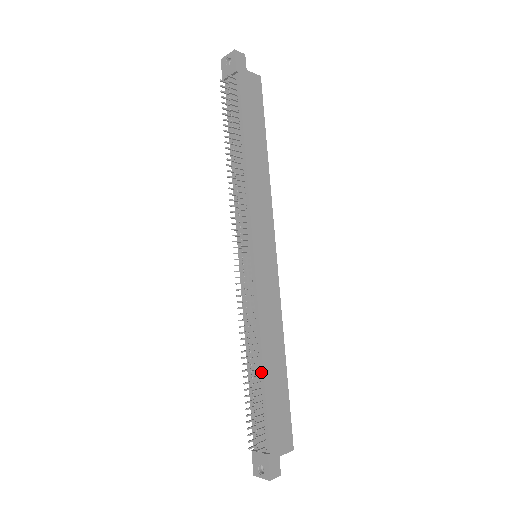
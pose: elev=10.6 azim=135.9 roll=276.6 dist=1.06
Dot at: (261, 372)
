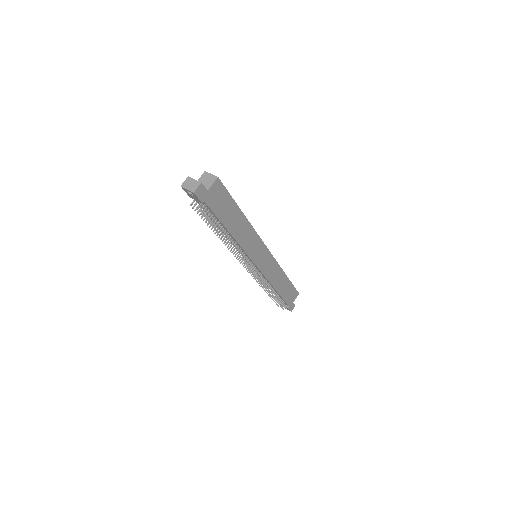
Dot at: (276, 292)
